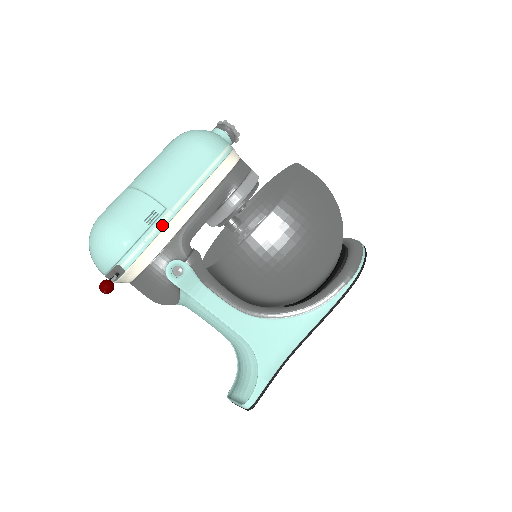
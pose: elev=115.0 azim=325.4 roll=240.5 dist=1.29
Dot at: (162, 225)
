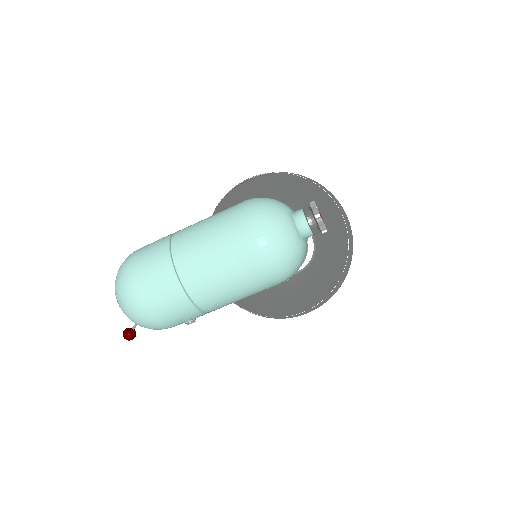
Dot at: occluded
